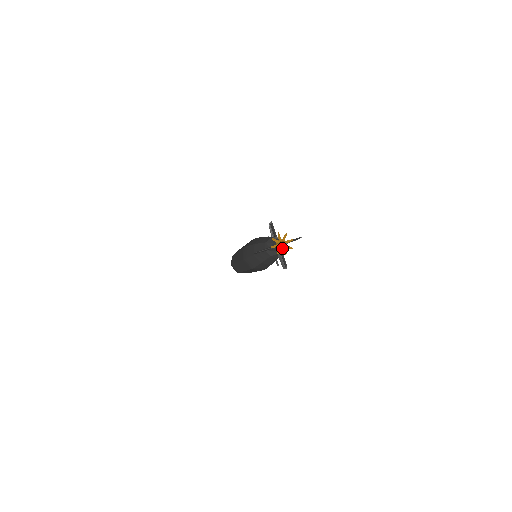
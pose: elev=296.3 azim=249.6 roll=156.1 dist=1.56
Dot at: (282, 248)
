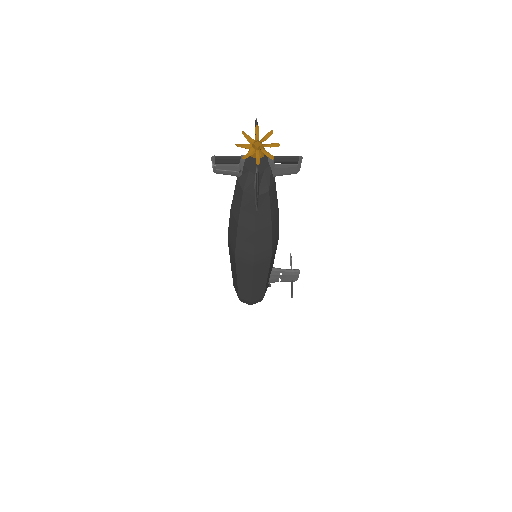
Dot at: occluded
